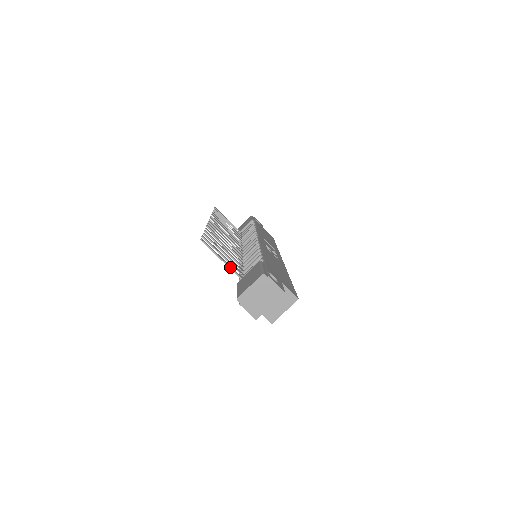
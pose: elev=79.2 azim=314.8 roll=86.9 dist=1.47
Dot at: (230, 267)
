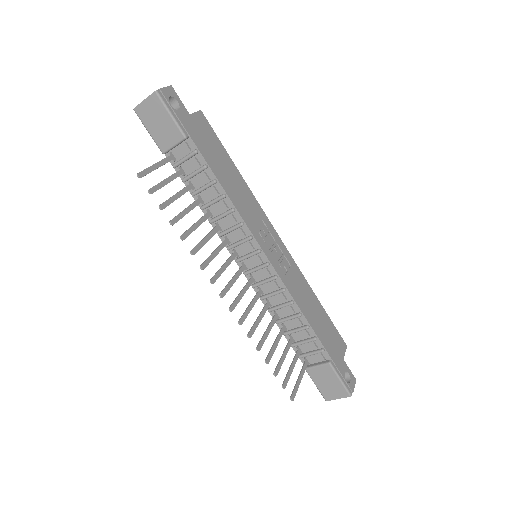
Dot at: occluded
